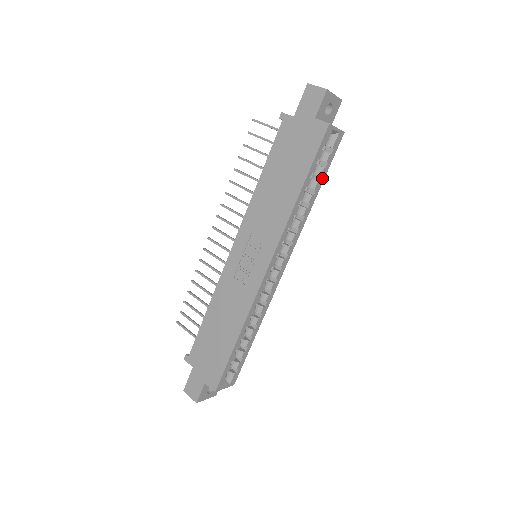
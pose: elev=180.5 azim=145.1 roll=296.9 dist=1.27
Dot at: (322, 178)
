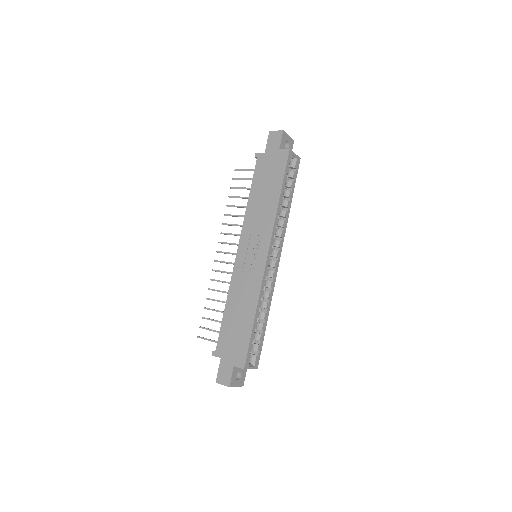
Dot at: (292, 190)
